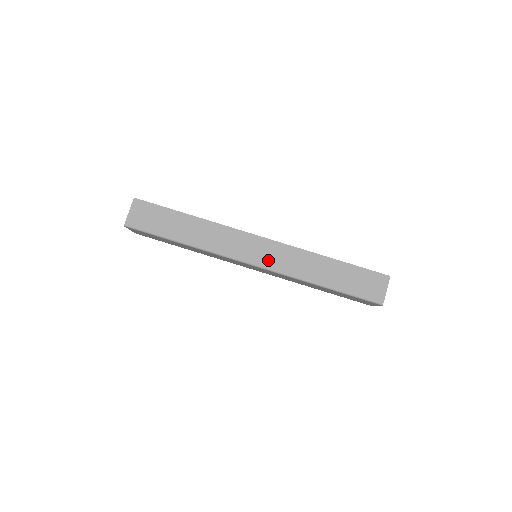
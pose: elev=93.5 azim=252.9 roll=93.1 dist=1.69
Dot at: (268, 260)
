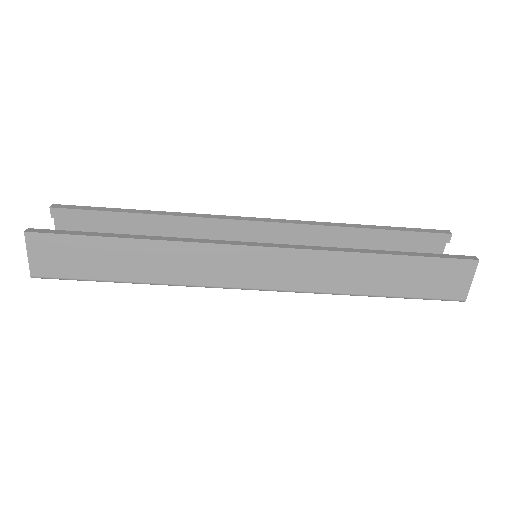
Dot at: (278, 279)
